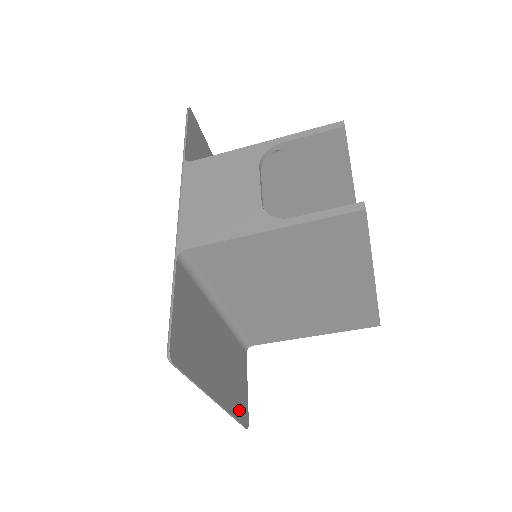
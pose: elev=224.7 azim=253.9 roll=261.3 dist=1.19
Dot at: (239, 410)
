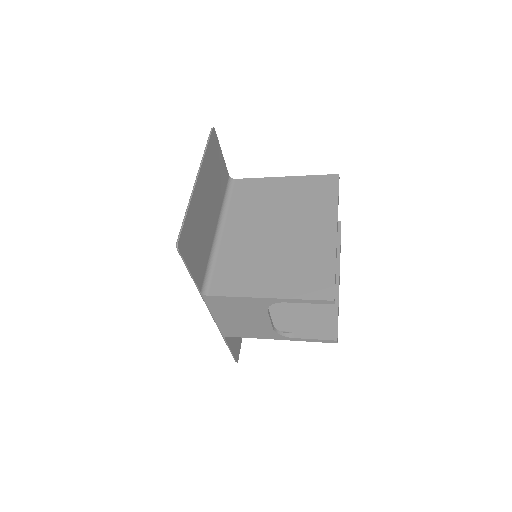
Dot at: occluded
